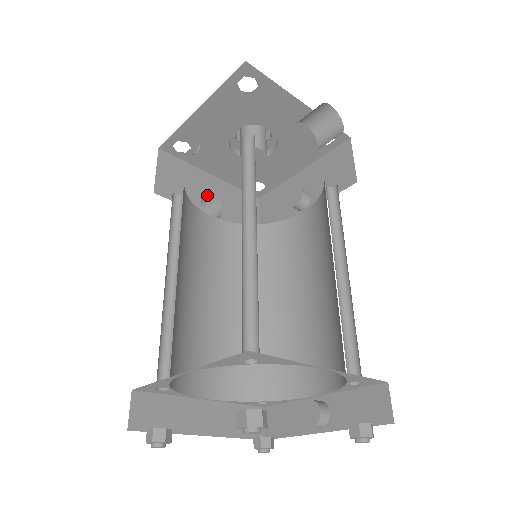
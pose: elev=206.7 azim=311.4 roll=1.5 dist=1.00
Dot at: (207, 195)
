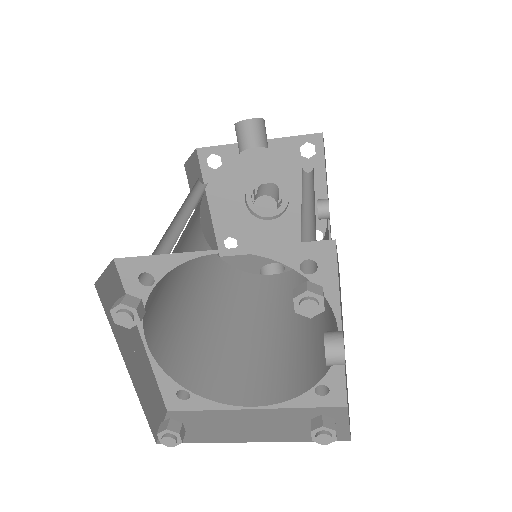
Dot at: (270, 266)
